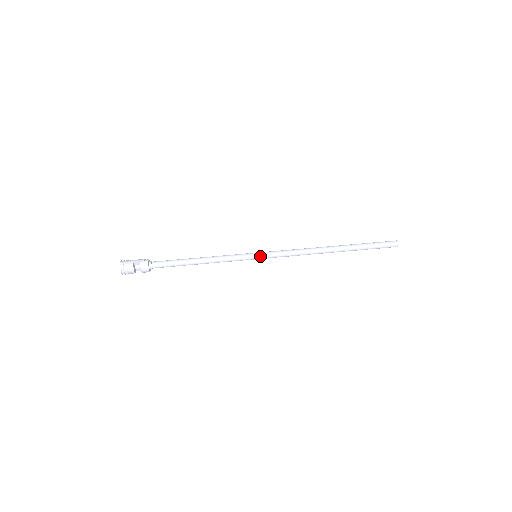
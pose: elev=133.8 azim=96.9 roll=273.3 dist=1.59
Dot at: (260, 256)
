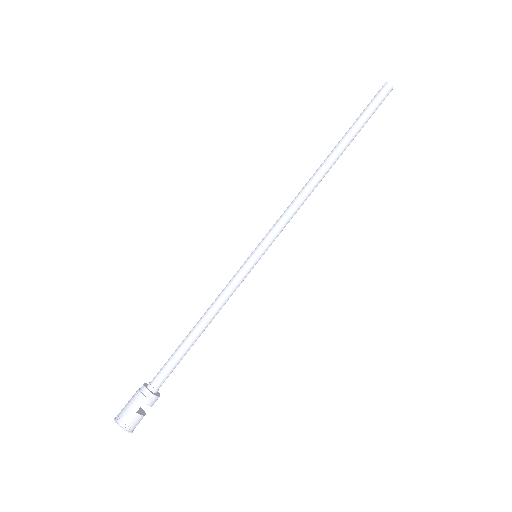
Dot at: (263, 254)
